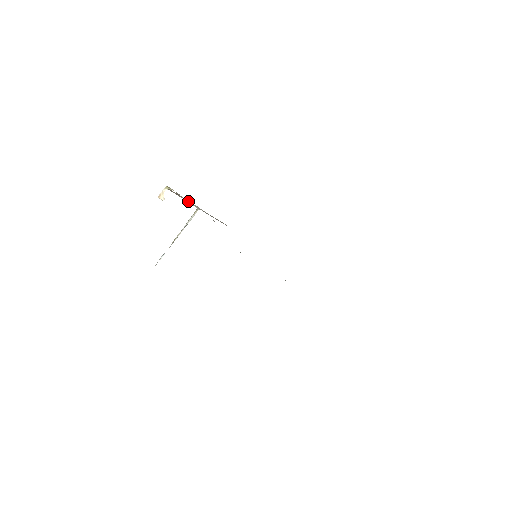
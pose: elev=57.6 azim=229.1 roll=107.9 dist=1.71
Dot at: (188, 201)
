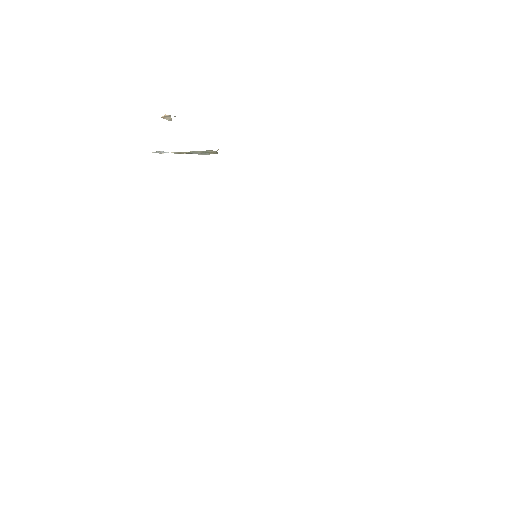
Dot at: occluded
